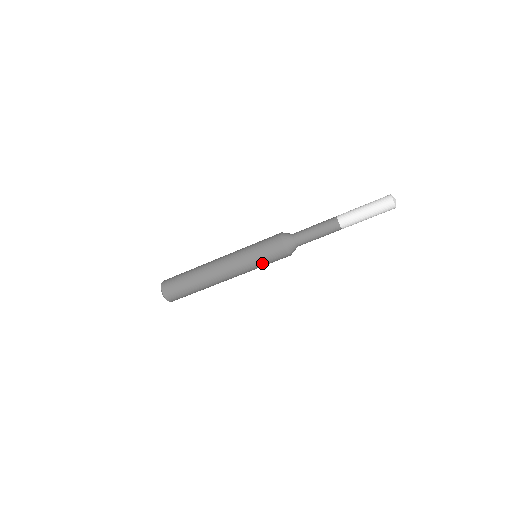
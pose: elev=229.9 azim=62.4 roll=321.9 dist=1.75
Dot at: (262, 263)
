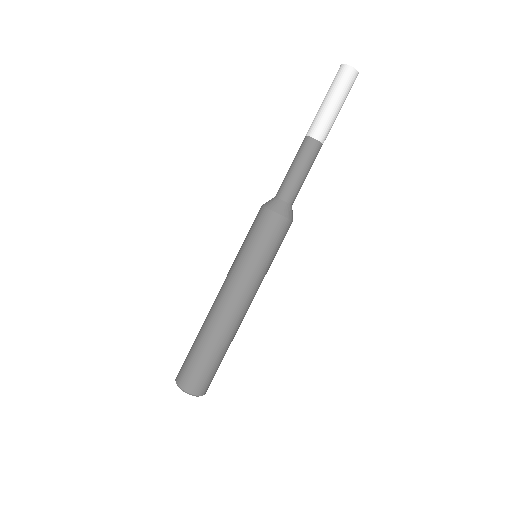
Dot at: (272, 256)
